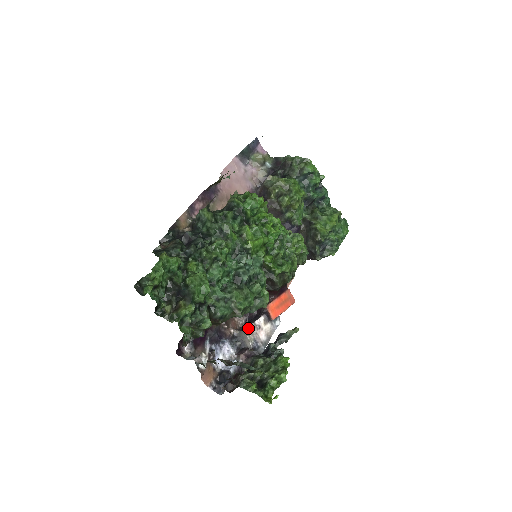
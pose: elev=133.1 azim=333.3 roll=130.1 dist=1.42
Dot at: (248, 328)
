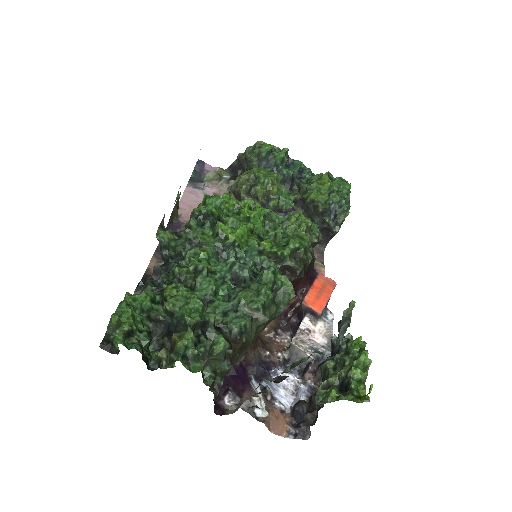
Dot at: (294, 338)
